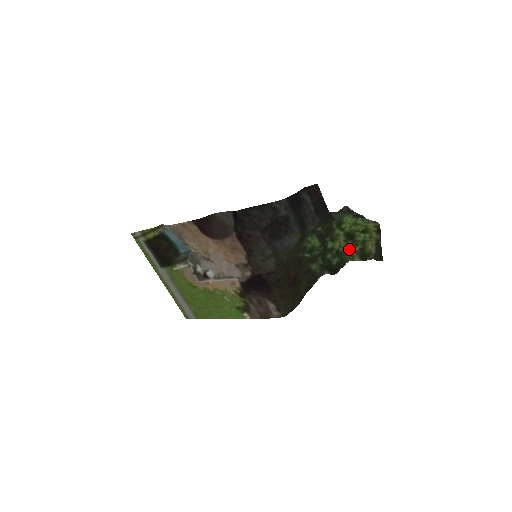
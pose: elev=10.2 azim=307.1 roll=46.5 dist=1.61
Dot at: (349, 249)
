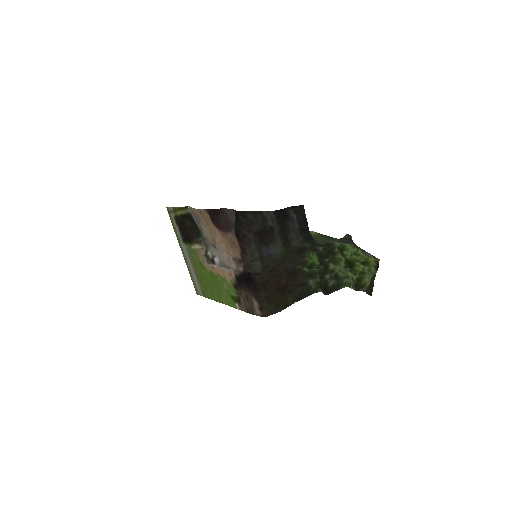
Dot at: (348, 276)
